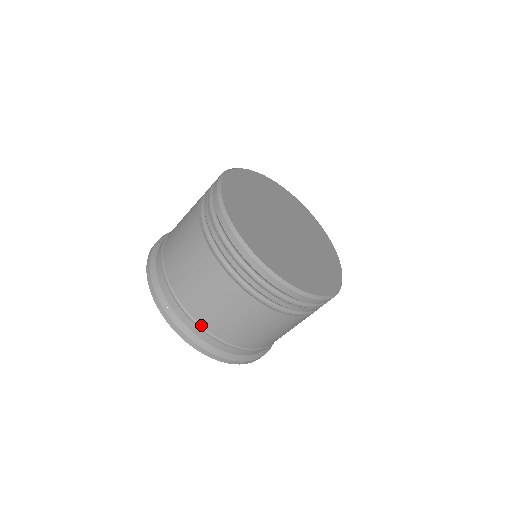
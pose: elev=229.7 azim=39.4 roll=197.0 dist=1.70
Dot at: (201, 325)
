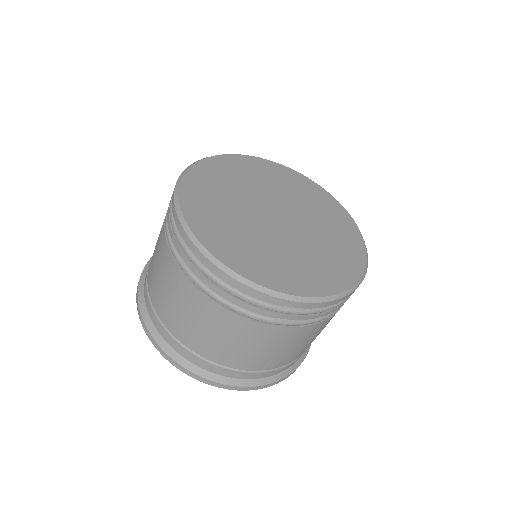
Dot at: occluded
